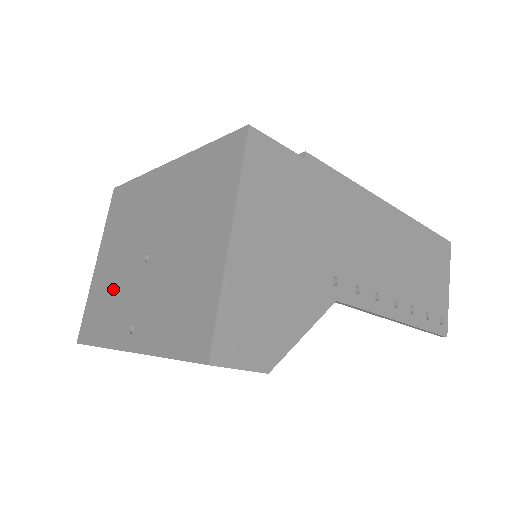
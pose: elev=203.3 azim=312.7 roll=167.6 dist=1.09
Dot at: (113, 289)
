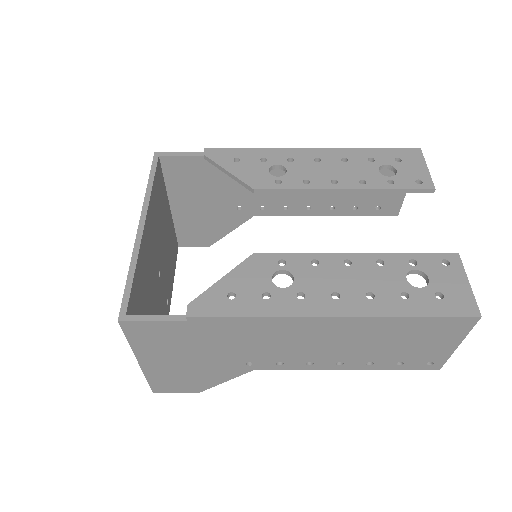
Dot at: occluded
